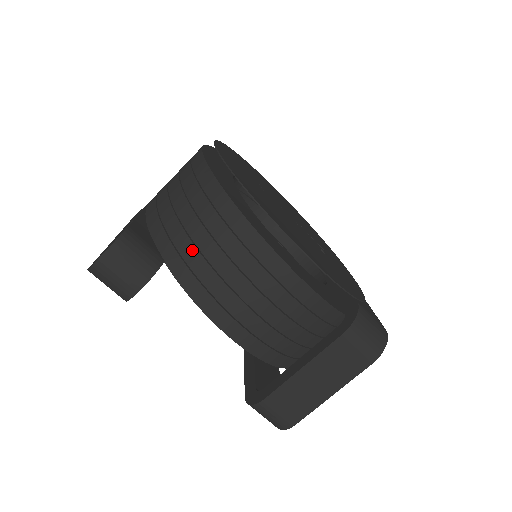
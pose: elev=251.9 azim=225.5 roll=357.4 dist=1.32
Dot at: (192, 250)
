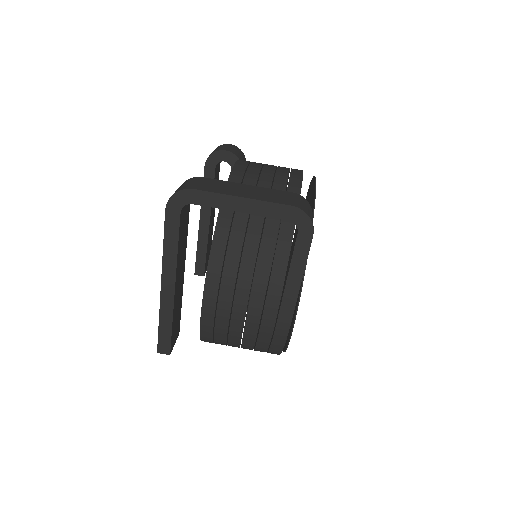
Dot at: occluded
